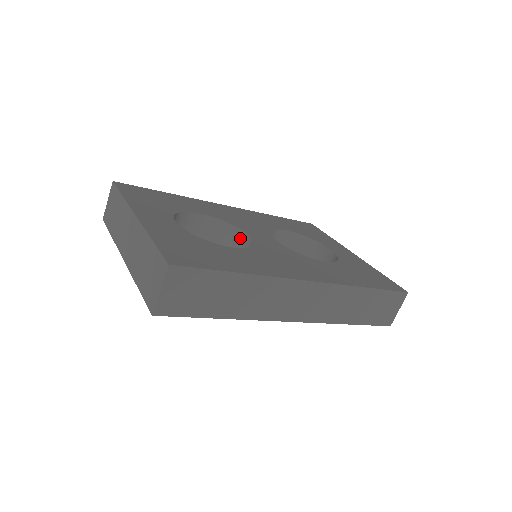
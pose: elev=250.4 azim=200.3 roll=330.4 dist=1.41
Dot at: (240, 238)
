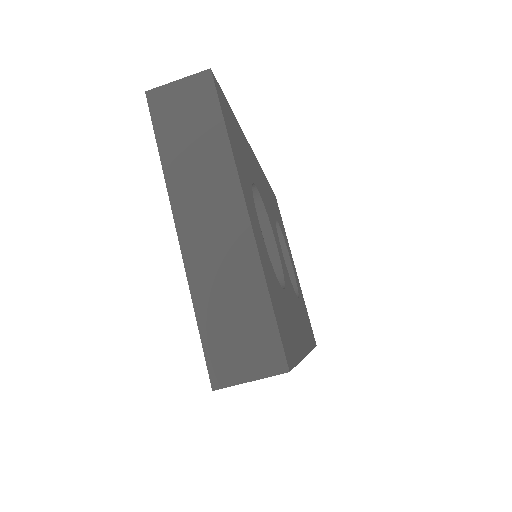
Dot at: (264, 236)
